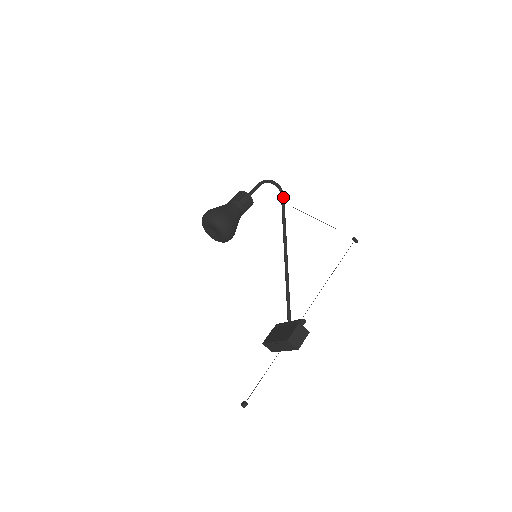
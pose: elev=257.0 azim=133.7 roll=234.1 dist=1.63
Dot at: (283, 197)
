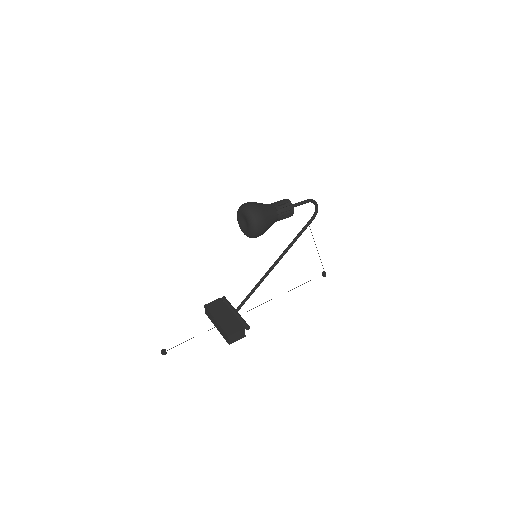
Dot at: occluded
